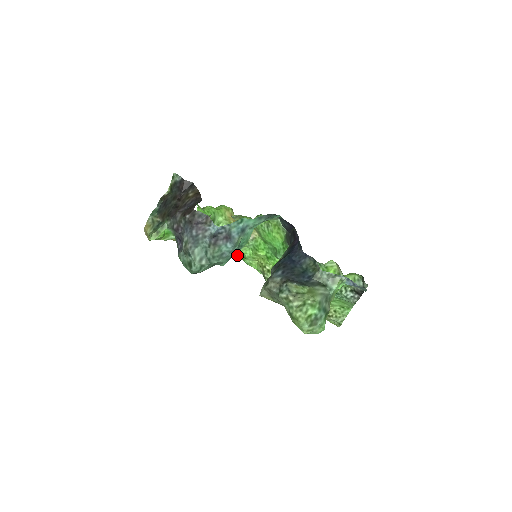
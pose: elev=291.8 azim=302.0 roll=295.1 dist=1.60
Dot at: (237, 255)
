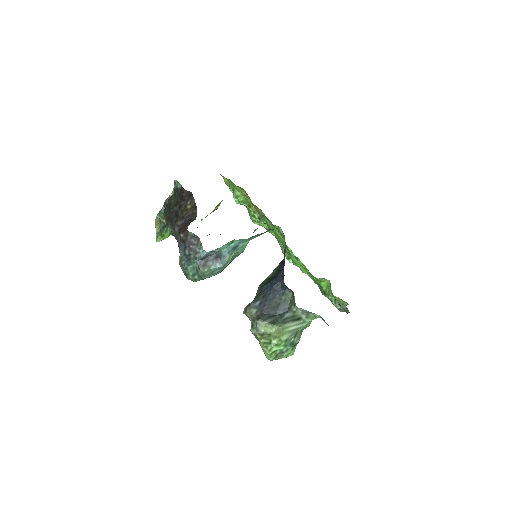
Dot at: occluded
